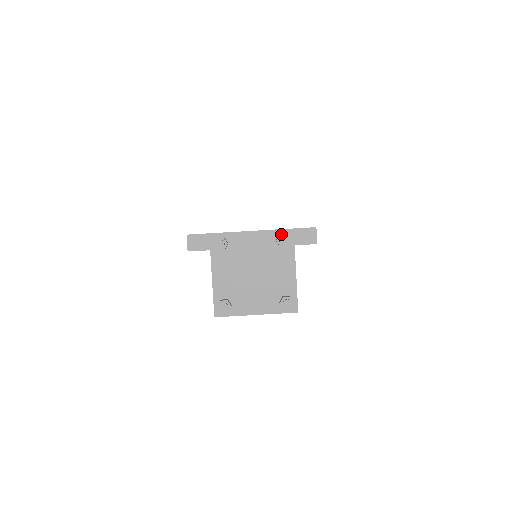
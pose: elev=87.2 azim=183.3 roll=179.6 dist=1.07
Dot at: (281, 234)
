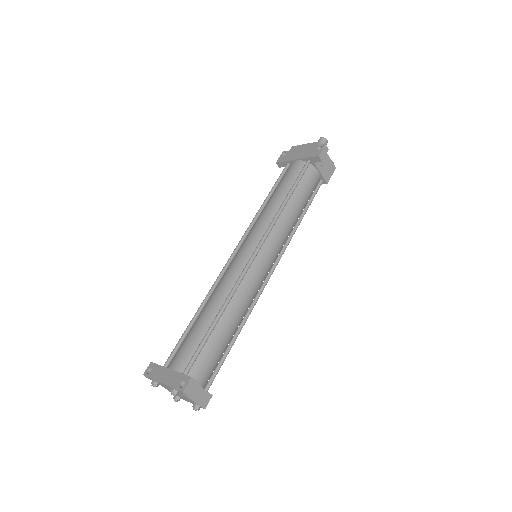
Dot at: occluded
